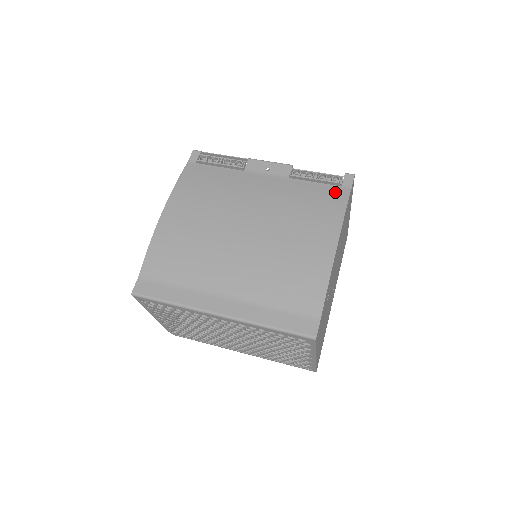
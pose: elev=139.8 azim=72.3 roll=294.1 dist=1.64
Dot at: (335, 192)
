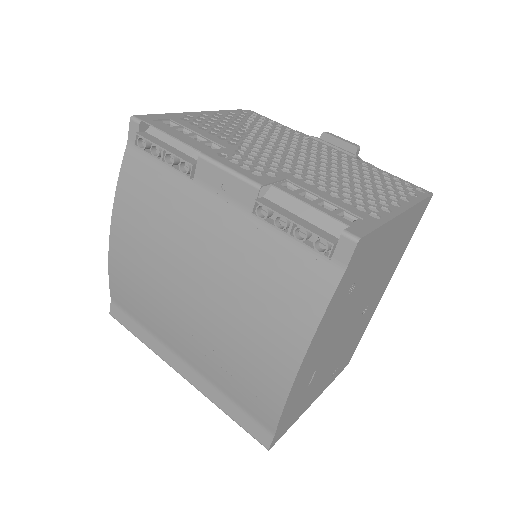
Dot at: (315, 271)
